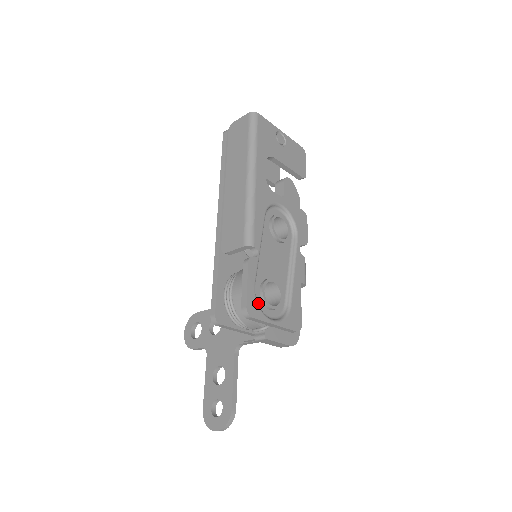
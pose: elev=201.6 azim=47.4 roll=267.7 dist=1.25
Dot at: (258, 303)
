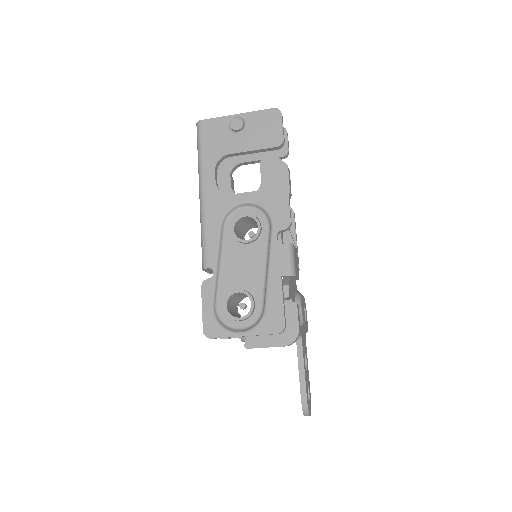
Dot at: (224, 320)
